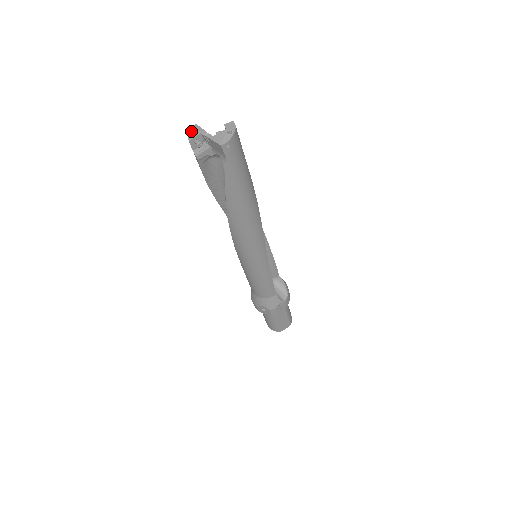
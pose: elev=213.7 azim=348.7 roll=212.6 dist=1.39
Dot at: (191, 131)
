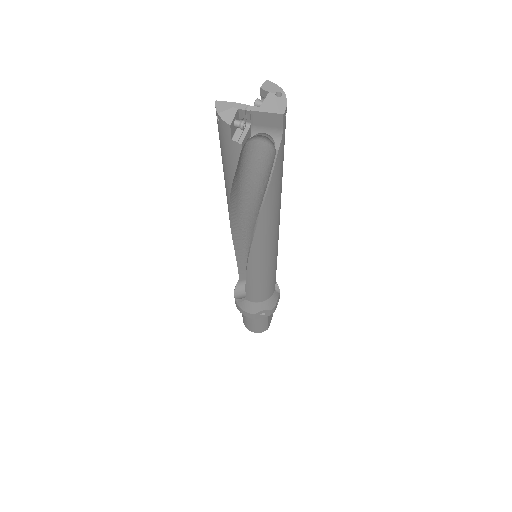
Dot at: (221, 111)
